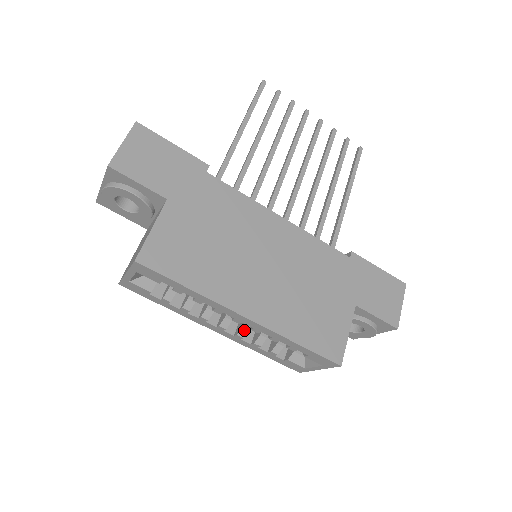
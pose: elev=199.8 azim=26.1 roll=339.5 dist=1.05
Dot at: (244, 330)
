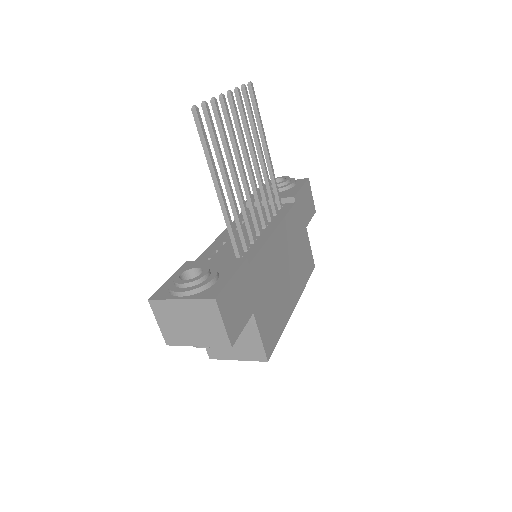
Dot at: occluded
